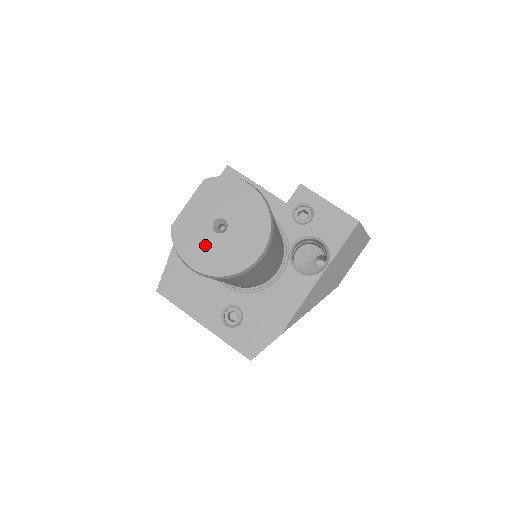
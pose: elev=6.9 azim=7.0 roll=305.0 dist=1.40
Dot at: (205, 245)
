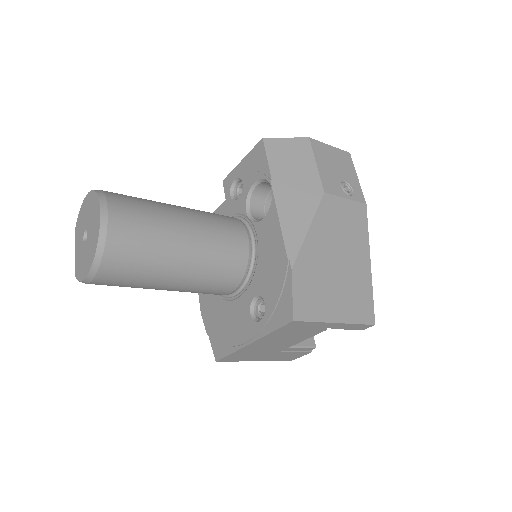
Dot at: (85, 256)
